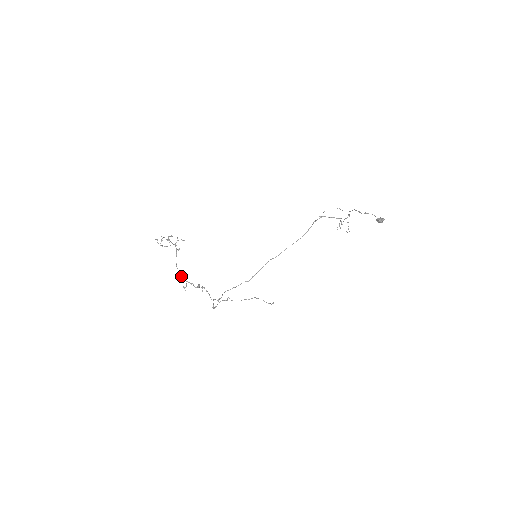
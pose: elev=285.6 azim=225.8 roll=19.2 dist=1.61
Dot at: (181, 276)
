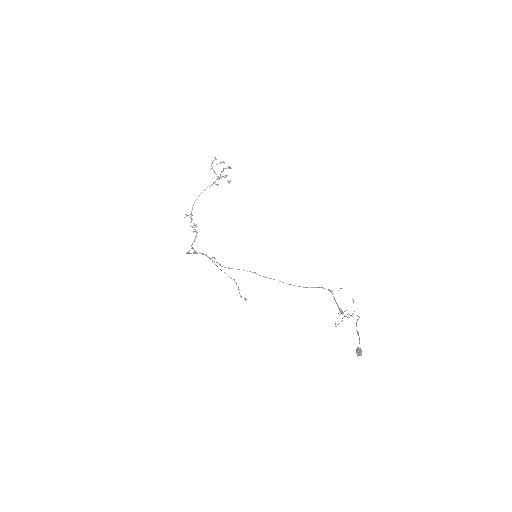
Dot at: (193, 204)
